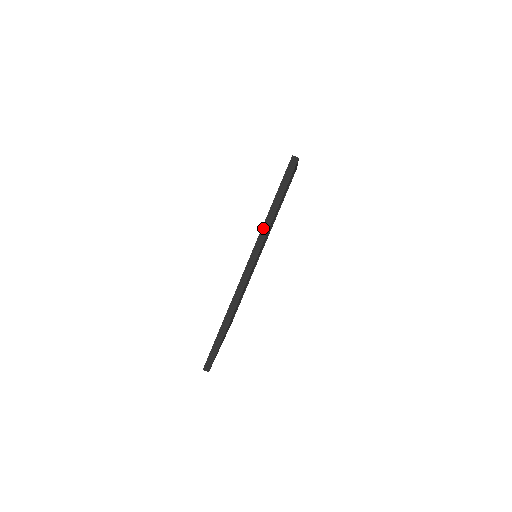
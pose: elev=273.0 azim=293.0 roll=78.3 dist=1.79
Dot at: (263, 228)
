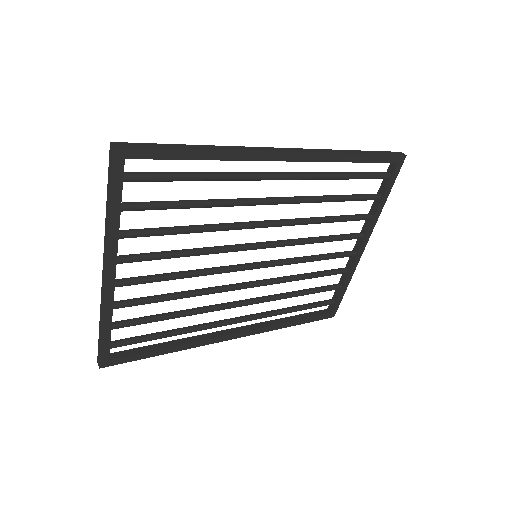
Dot at: (332, 150)
